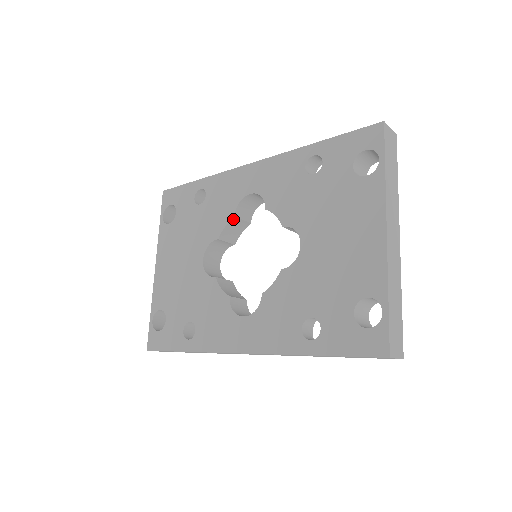
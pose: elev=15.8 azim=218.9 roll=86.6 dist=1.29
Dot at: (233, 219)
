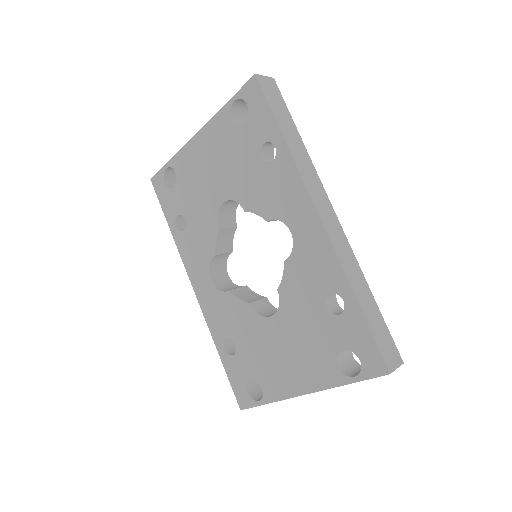
Dot at: (266, 219)
